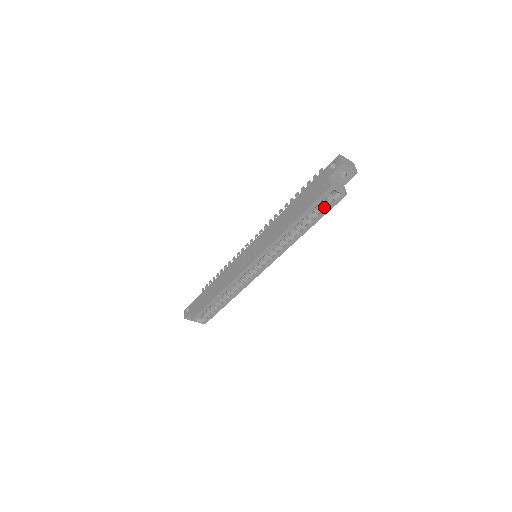
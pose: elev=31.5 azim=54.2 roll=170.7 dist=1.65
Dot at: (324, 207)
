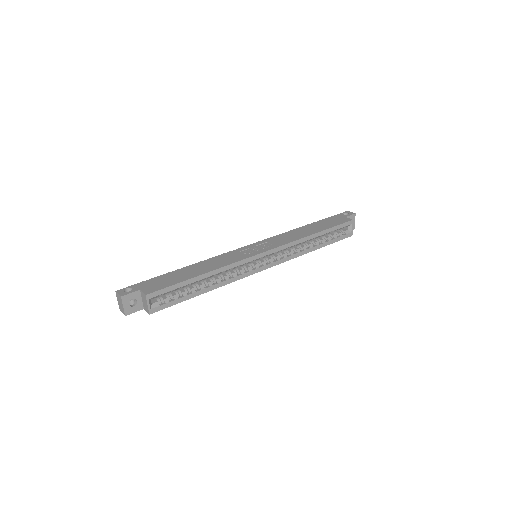
Dot at: (336, 236)
